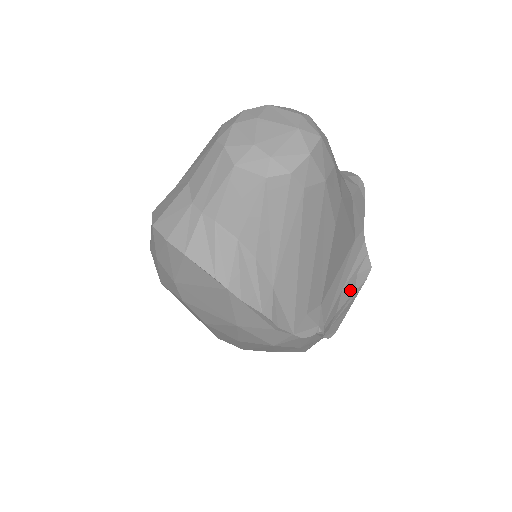
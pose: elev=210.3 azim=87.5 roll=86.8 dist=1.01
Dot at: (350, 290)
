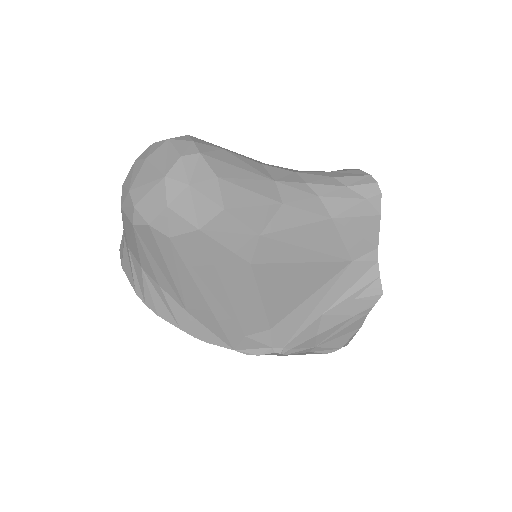
Dot at: (342, 315)
